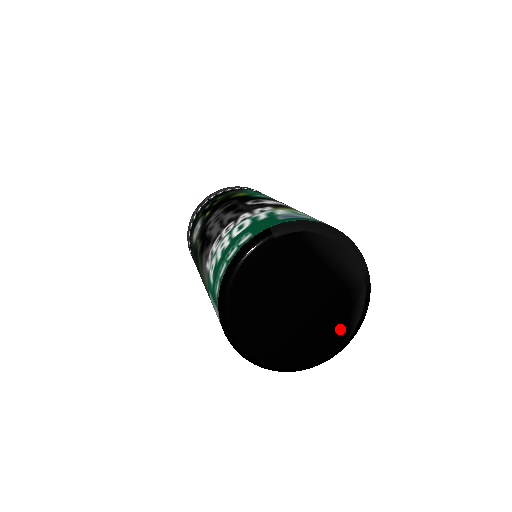
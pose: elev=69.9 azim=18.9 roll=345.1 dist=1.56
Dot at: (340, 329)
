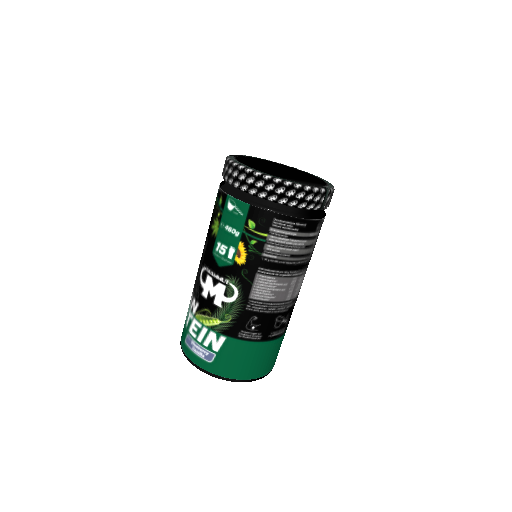
Dot at: occluded
